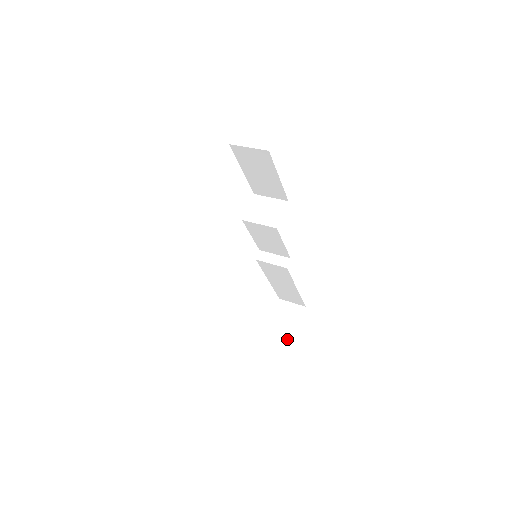
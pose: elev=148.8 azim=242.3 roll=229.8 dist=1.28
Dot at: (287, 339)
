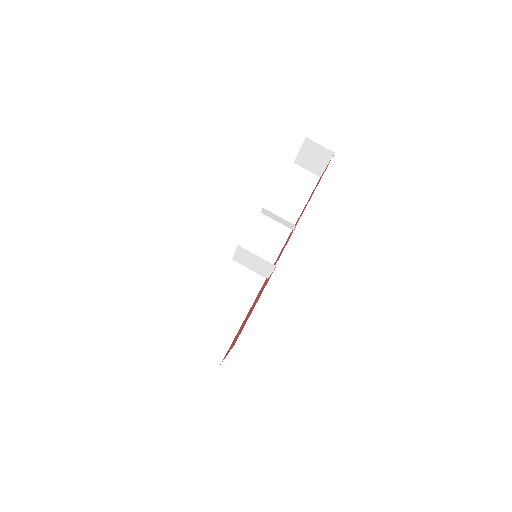
Dot at: (315, 174)
